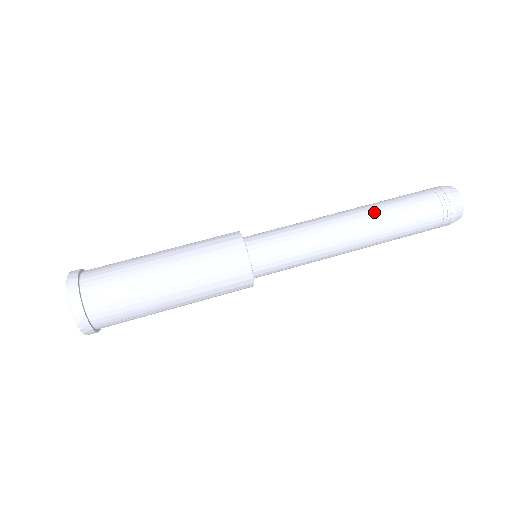
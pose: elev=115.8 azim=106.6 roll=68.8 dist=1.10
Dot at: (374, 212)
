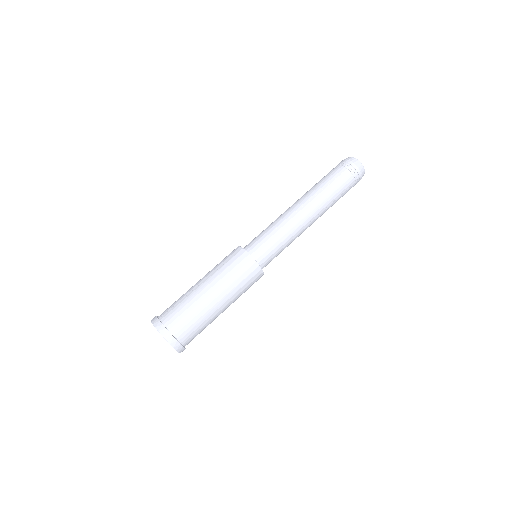
Dot at: (322, 205)
